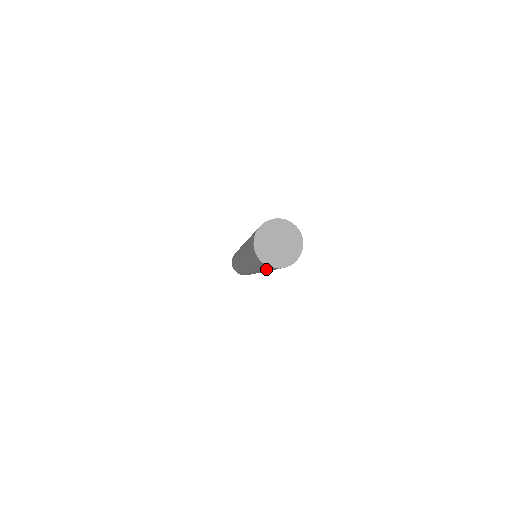
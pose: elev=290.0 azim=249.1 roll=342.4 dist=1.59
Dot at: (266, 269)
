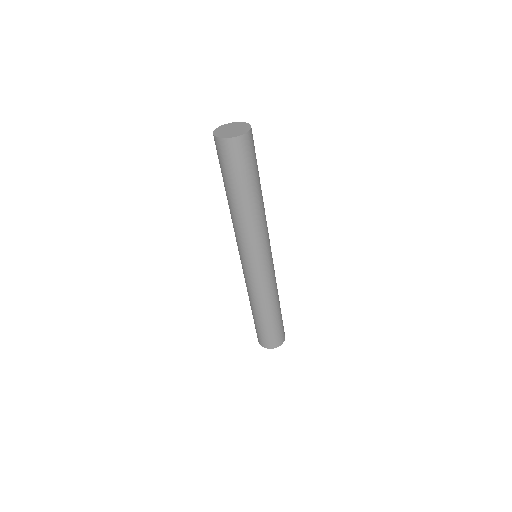
Dot at: (248, 172)
